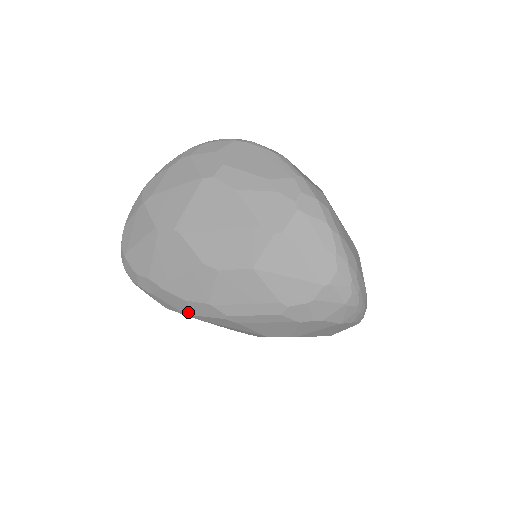
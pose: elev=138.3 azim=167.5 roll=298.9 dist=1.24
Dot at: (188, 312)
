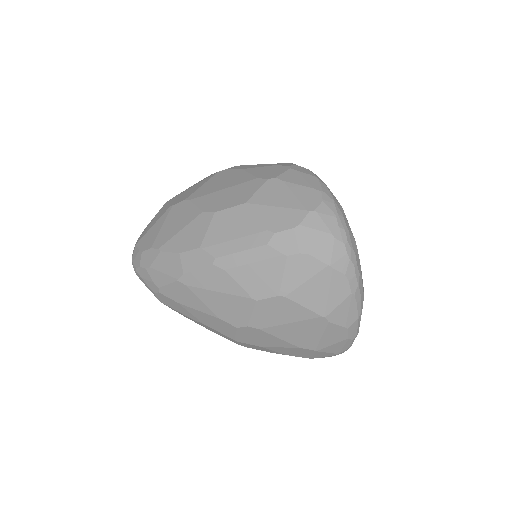
Dot at: (179, 272)
